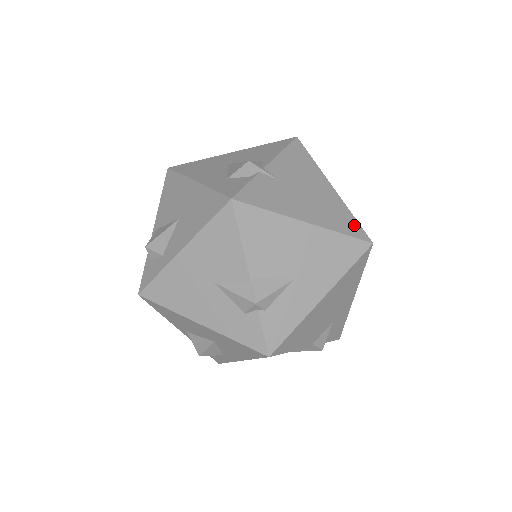
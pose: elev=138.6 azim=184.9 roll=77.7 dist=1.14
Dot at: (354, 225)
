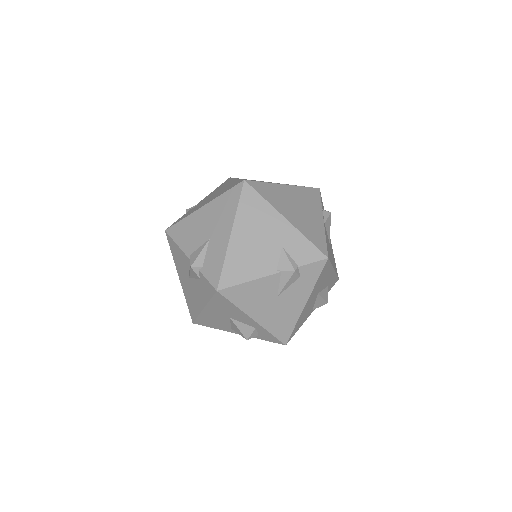
Dot at: (236, 183)
